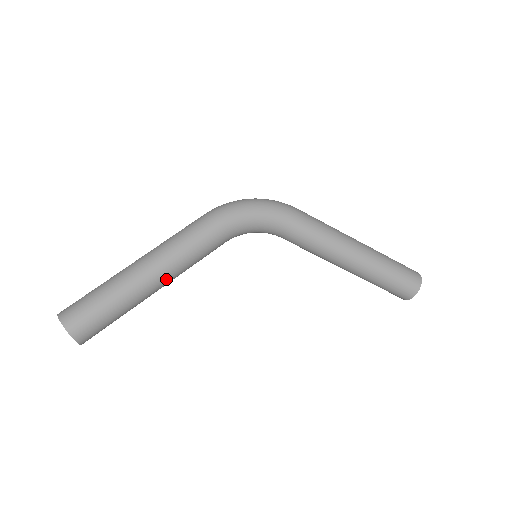
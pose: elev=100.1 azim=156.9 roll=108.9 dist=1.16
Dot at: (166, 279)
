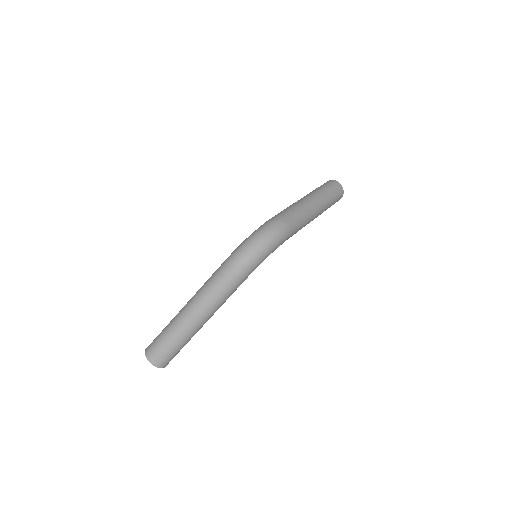
Dot at: occluded
